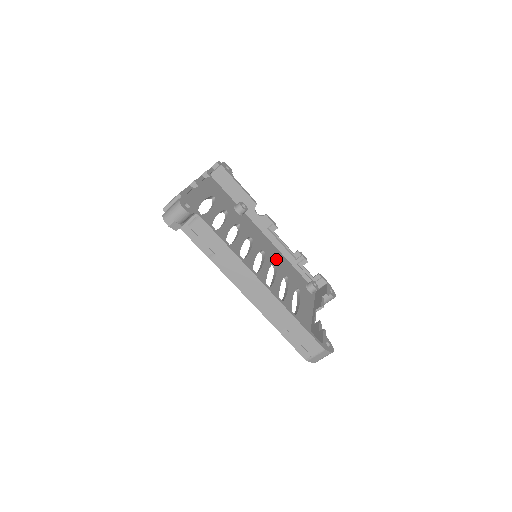
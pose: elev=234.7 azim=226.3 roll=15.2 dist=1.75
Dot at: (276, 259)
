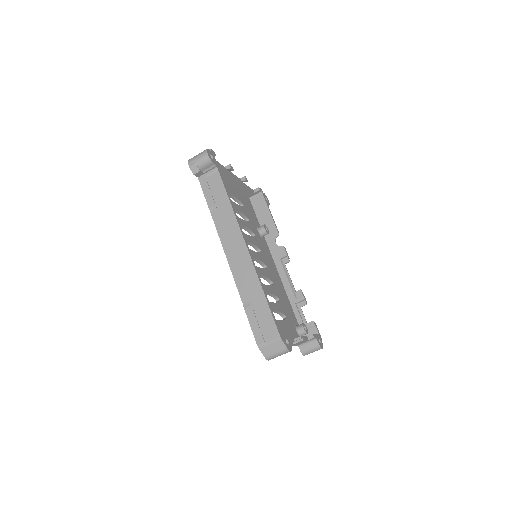
Dot at: (276, 283)
